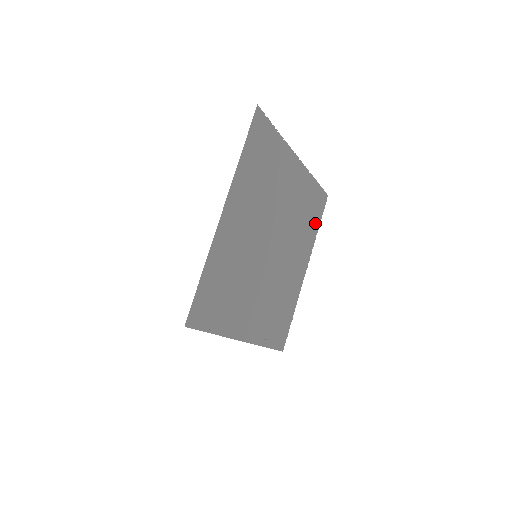
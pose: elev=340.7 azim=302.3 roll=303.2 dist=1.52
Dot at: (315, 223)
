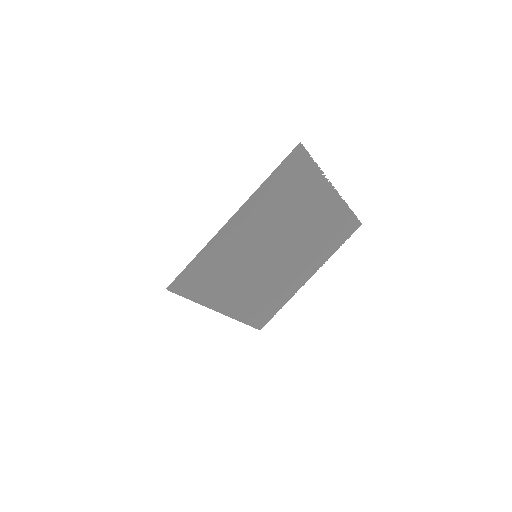
Dot at: (336, 243)
